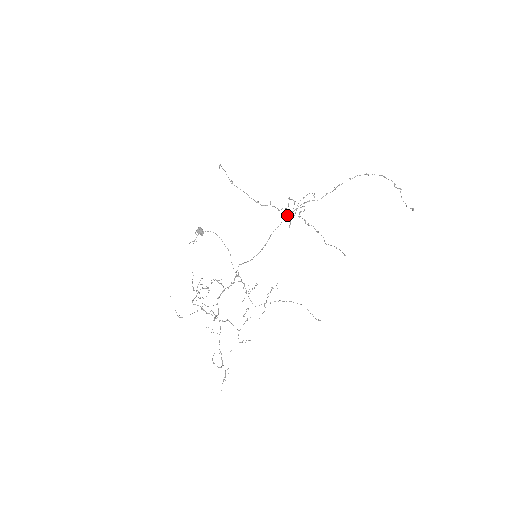
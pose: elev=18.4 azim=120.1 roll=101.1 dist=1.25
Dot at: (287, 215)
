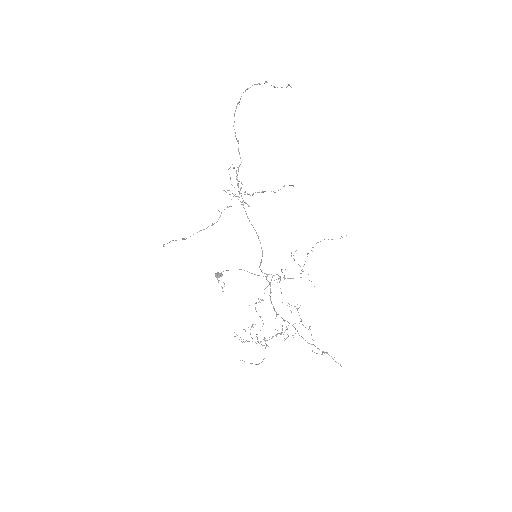
Dot at: occluded
